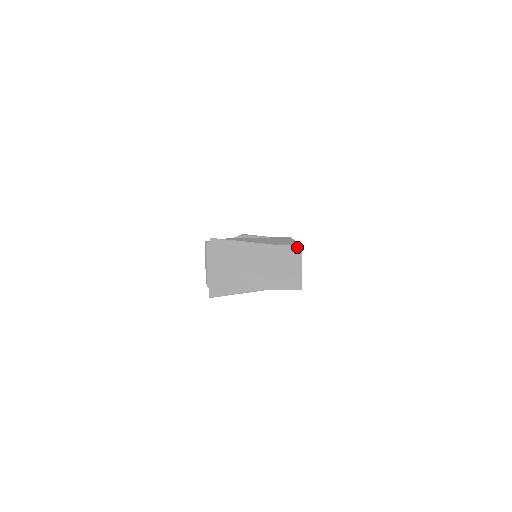
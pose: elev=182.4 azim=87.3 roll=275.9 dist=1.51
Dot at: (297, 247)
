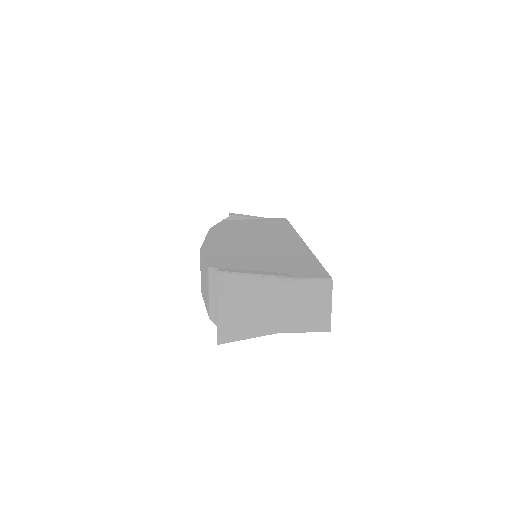
Dot at: (327, 282)
